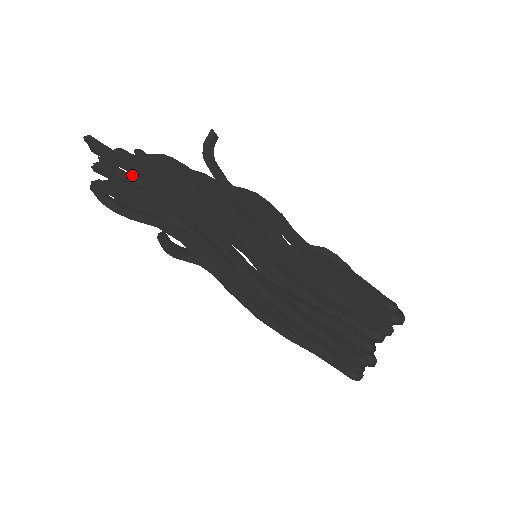
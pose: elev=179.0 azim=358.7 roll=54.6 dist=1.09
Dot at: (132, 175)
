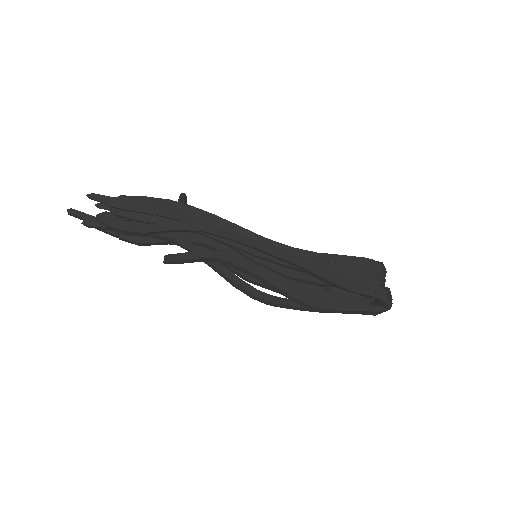
Dot at: occluded
